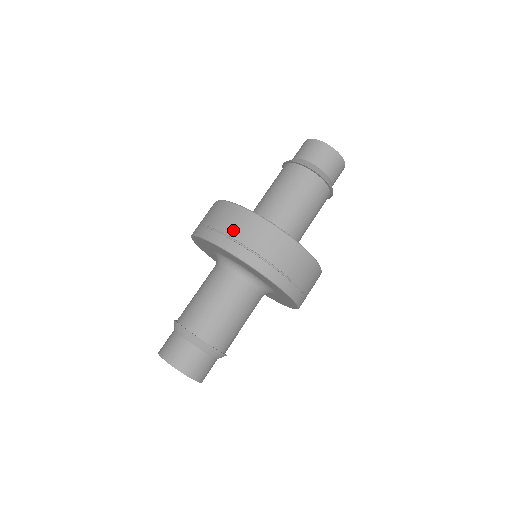
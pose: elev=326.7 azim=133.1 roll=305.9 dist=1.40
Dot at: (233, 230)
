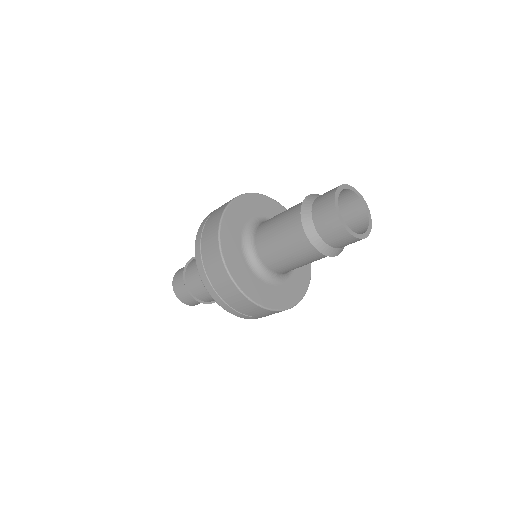
Dot at: (204, 241)
